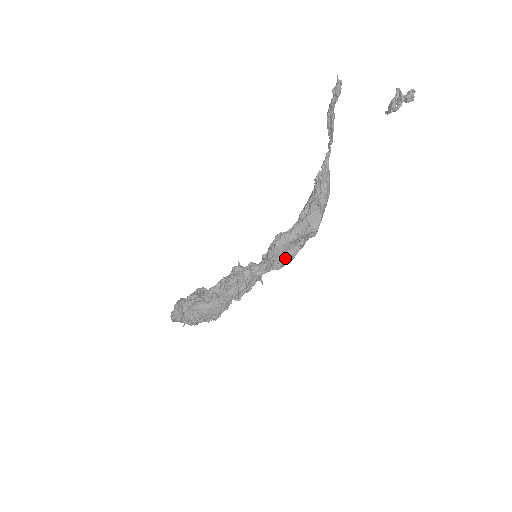
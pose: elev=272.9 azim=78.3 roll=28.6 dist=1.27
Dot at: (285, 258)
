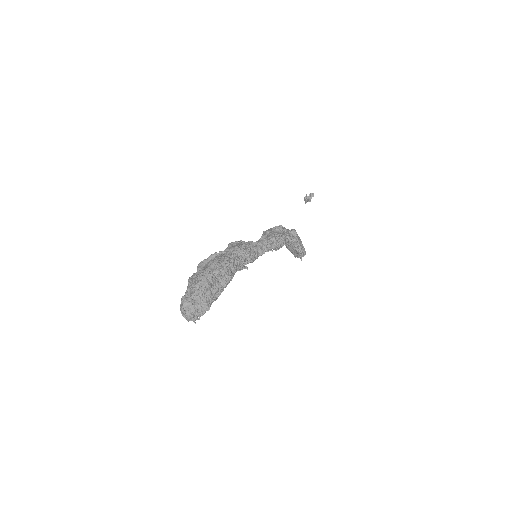
Dot at: (276, 236)
